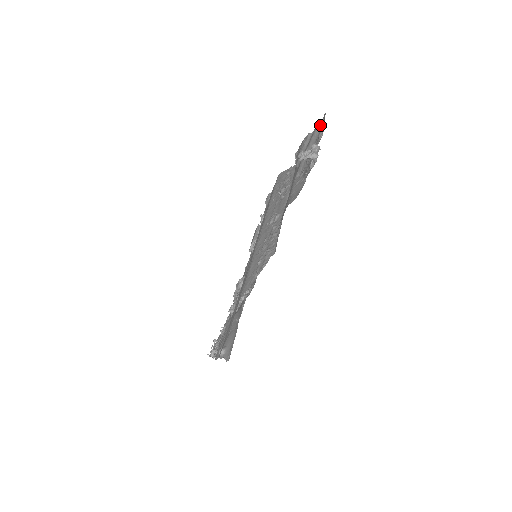
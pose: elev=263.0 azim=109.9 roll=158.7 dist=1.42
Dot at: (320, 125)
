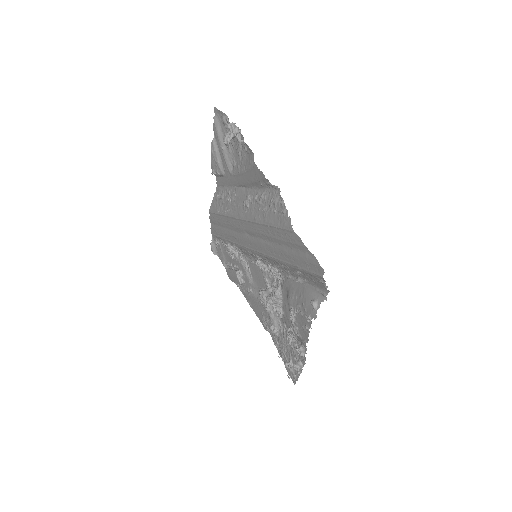
Dot at: (217, 121)
